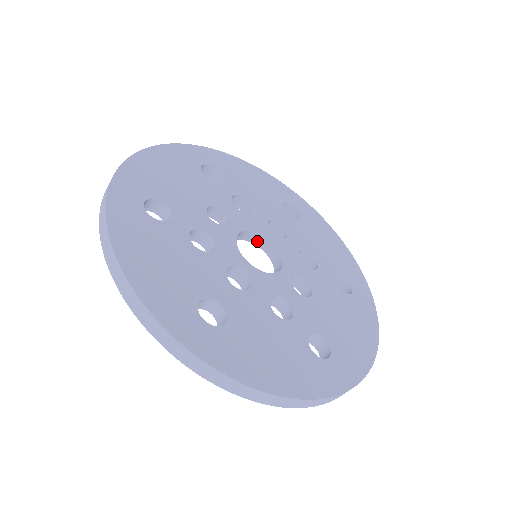
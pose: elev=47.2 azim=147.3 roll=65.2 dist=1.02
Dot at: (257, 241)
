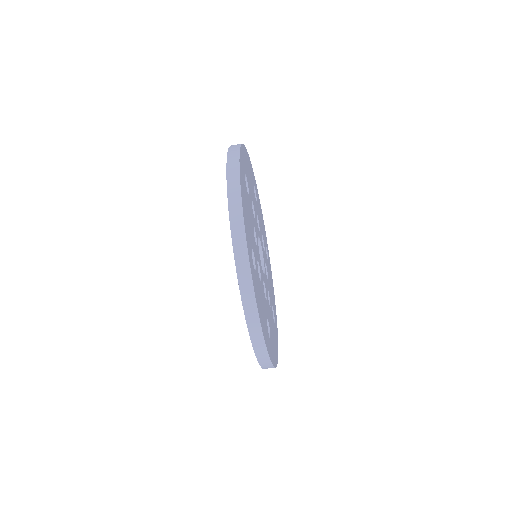
Dot at: occluded
